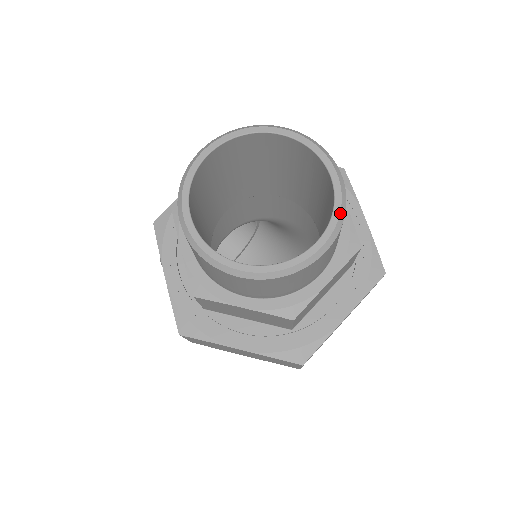
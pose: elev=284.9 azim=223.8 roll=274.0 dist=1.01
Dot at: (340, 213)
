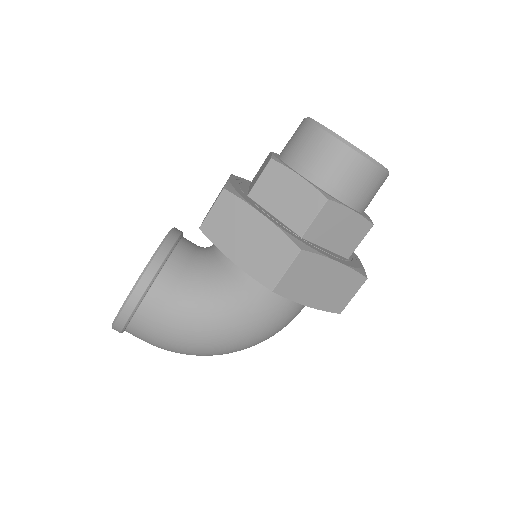
Dot at: occluded
